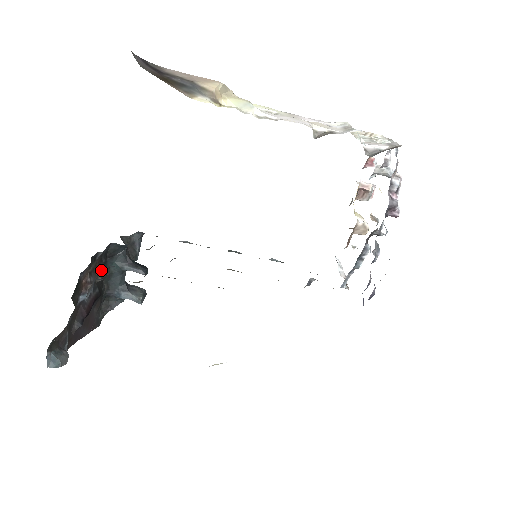
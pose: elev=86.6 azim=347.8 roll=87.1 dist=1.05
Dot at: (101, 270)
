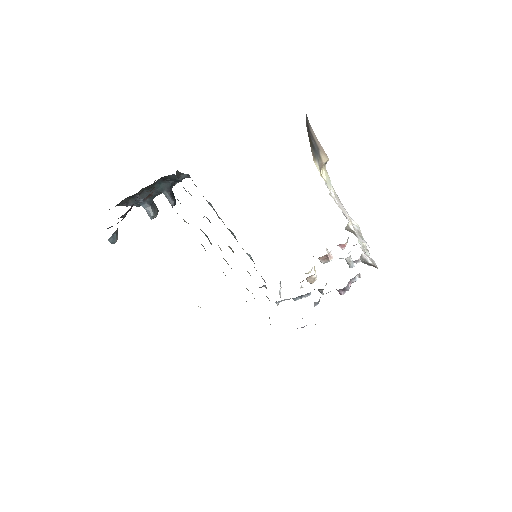
Dot at: occluded
